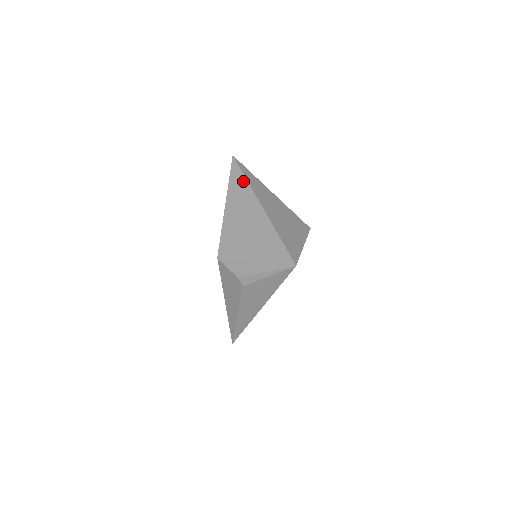
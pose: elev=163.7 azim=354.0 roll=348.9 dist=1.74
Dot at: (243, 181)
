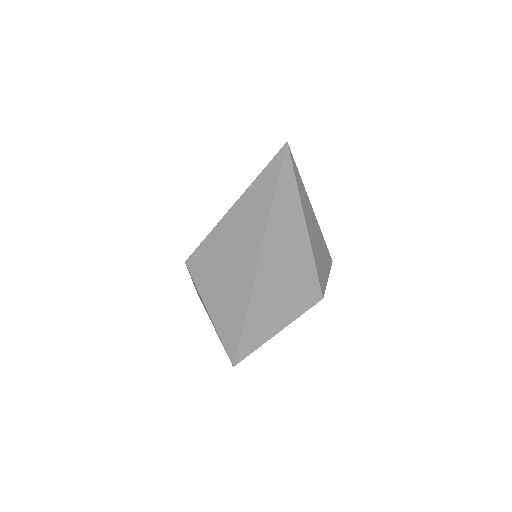
Dot at: (267, 203)
